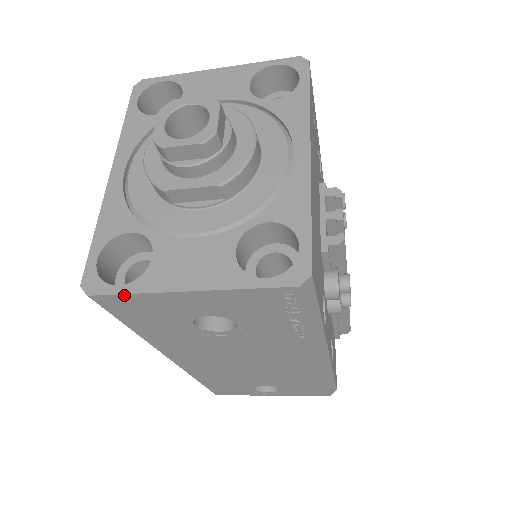
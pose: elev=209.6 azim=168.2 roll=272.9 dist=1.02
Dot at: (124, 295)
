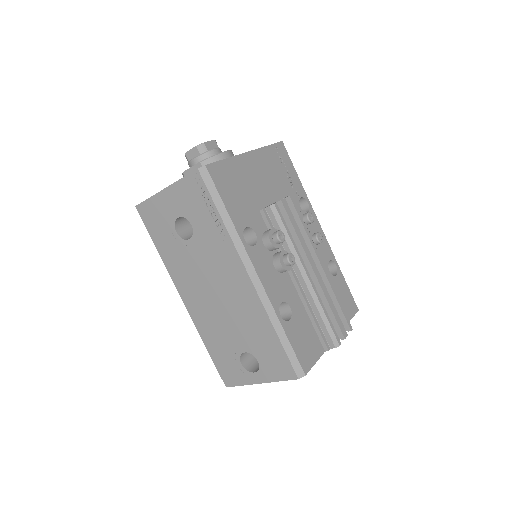
Dot at: (146, 201)
